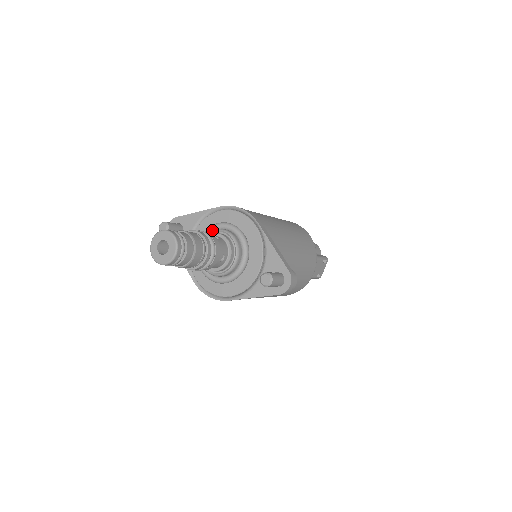
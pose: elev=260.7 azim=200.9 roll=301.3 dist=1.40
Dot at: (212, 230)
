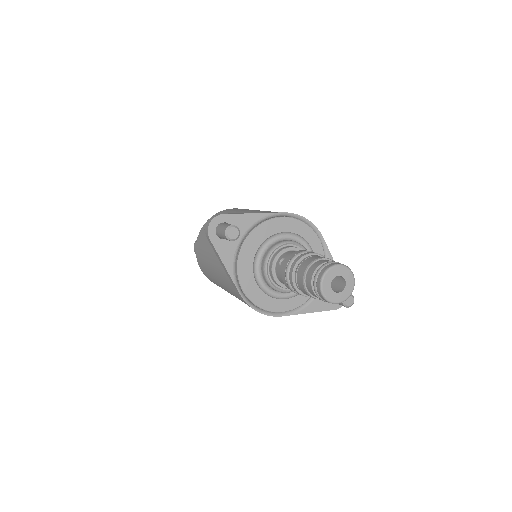
Dot at: (285, 241)
